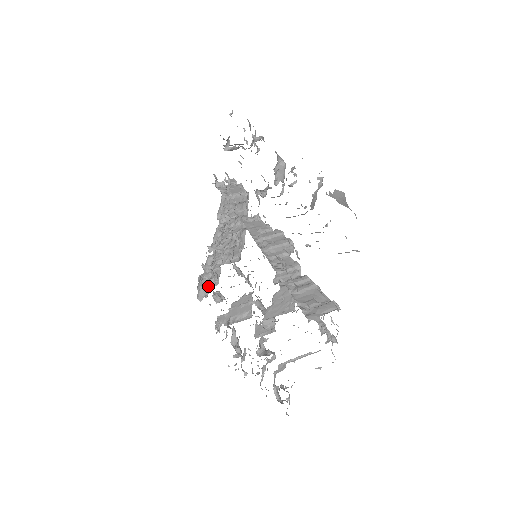
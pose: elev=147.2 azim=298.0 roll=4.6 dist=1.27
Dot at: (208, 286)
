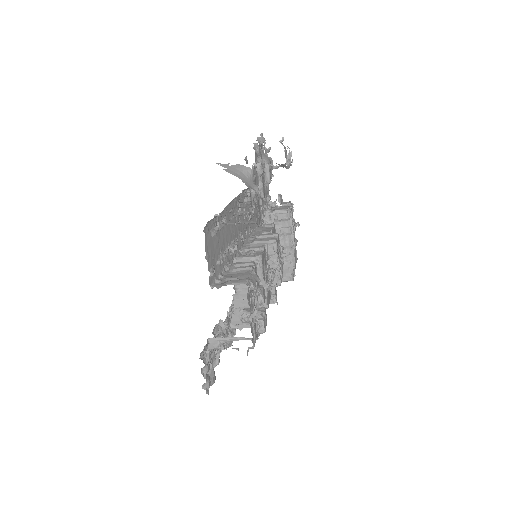
Dot at: occluded
